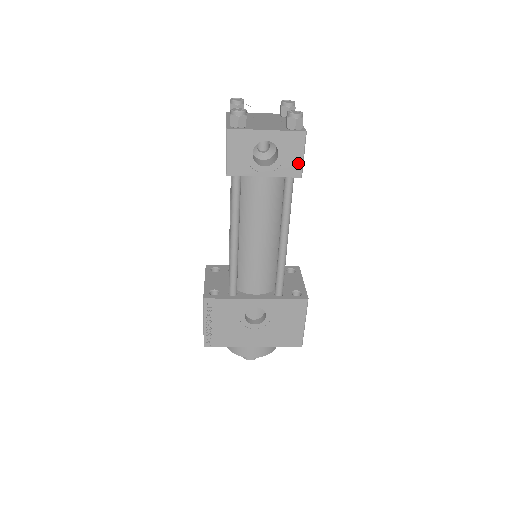
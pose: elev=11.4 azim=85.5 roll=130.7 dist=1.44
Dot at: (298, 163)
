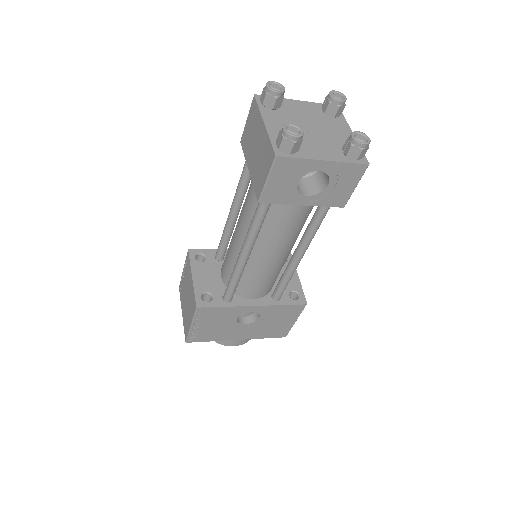
Dot at: (346, 194)
